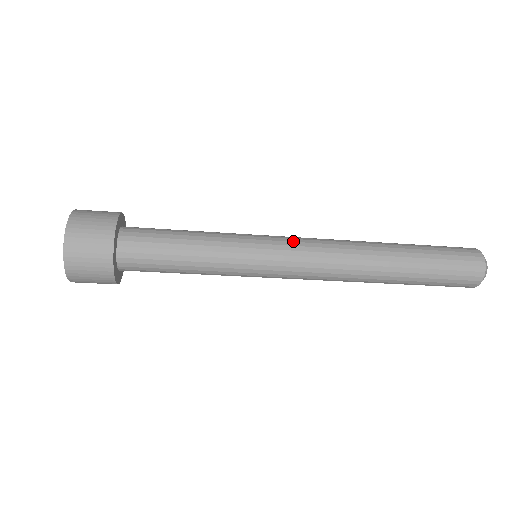
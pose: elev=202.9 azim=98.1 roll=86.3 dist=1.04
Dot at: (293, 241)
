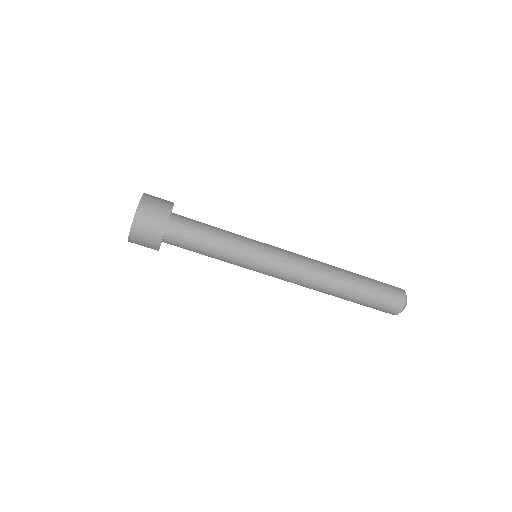
Dot at: occluded
